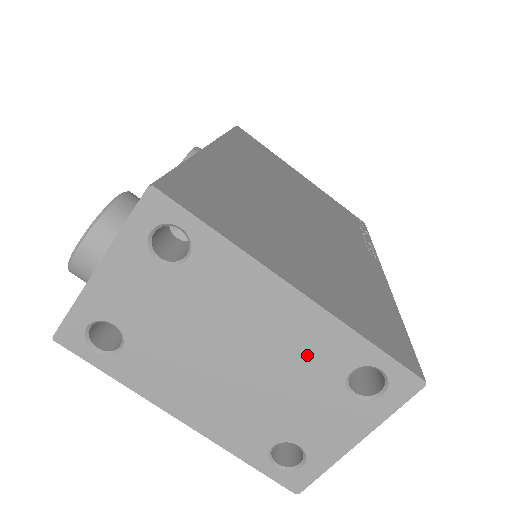
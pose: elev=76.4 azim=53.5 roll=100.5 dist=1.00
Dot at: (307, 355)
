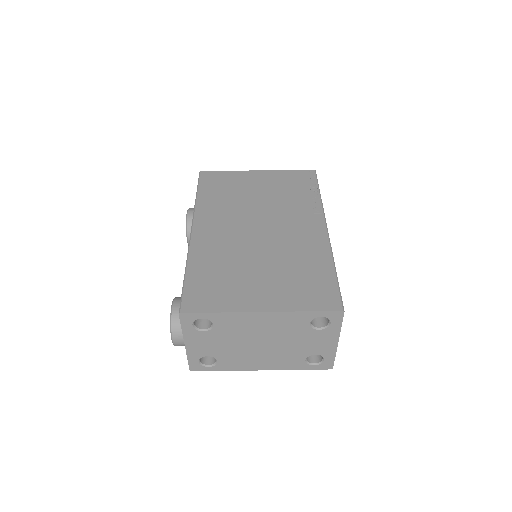
Dot at: (287, 328)
